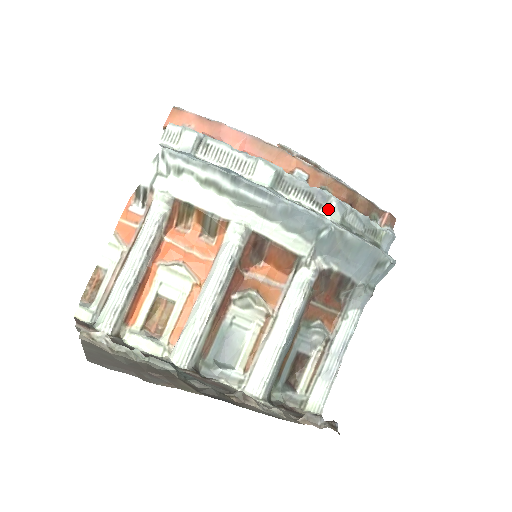
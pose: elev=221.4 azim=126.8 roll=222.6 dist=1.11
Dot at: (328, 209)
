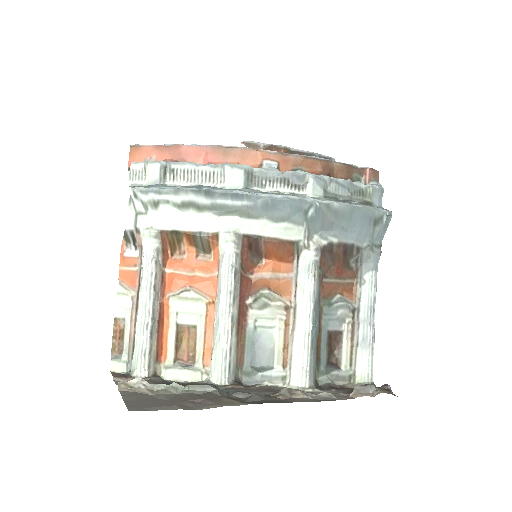
Dot at: (307, 187)
